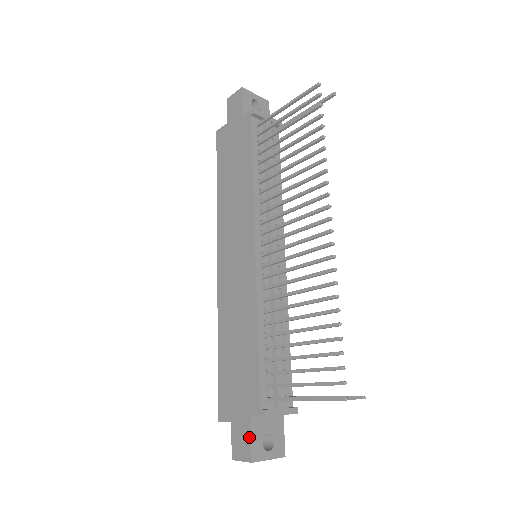
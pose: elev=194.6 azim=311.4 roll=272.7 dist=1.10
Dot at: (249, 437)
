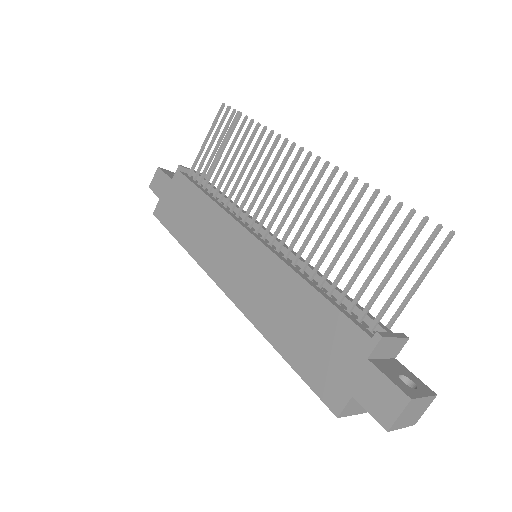
Dot at: (384, 379)
